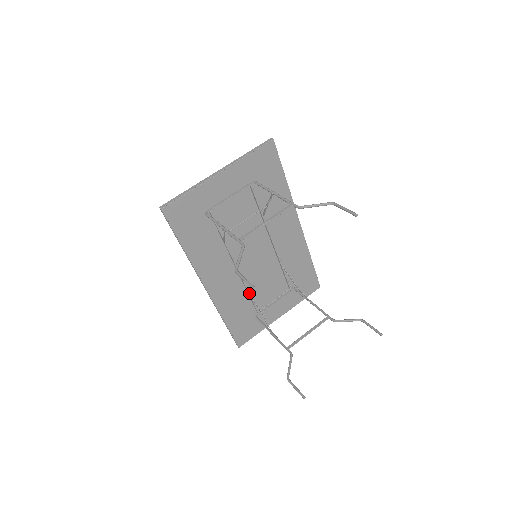
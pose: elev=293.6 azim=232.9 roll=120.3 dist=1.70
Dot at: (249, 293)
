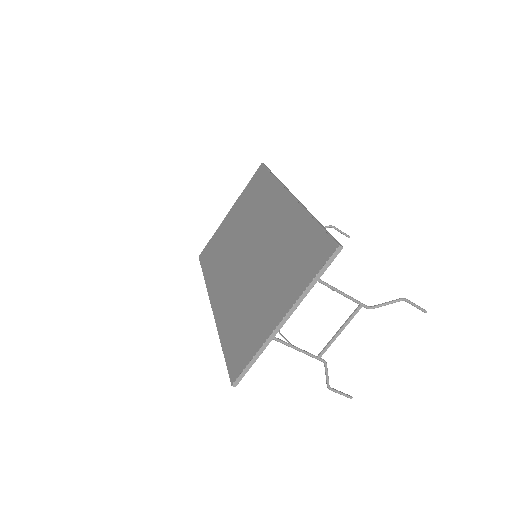
Dot at: occluded
